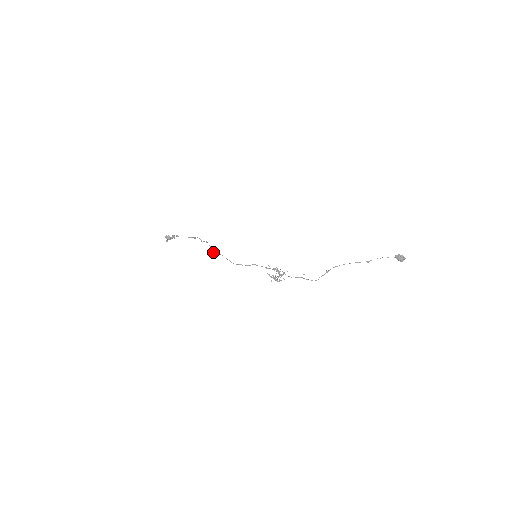
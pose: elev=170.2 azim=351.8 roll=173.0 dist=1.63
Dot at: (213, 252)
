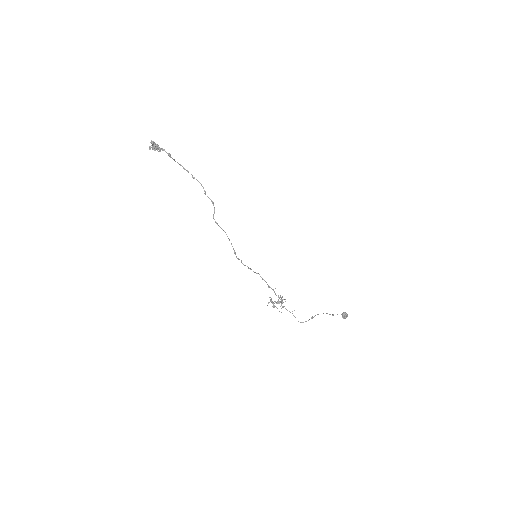
Dot at: occluded
